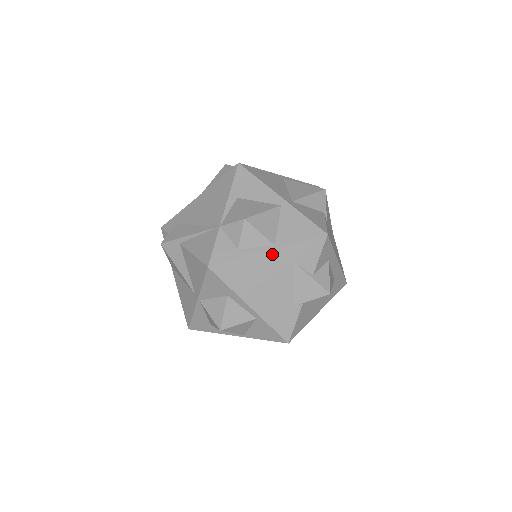
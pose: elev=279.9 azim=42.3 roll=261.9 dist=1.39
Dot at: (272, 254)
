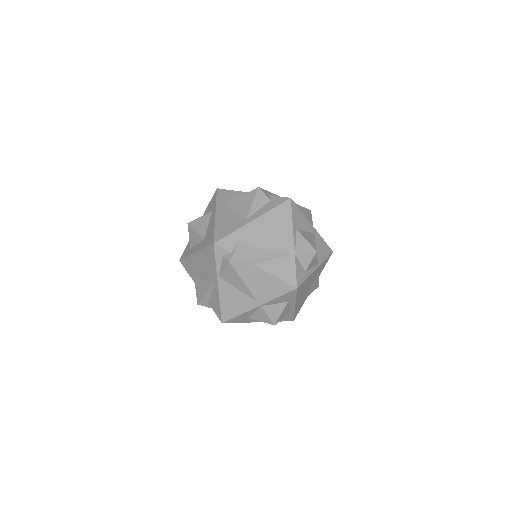
Dot at: (316, 270)
